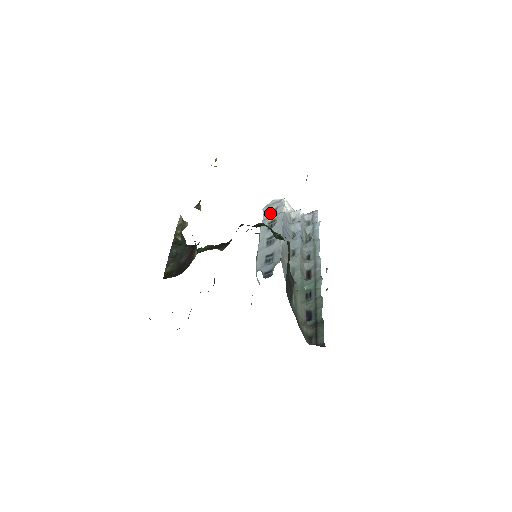
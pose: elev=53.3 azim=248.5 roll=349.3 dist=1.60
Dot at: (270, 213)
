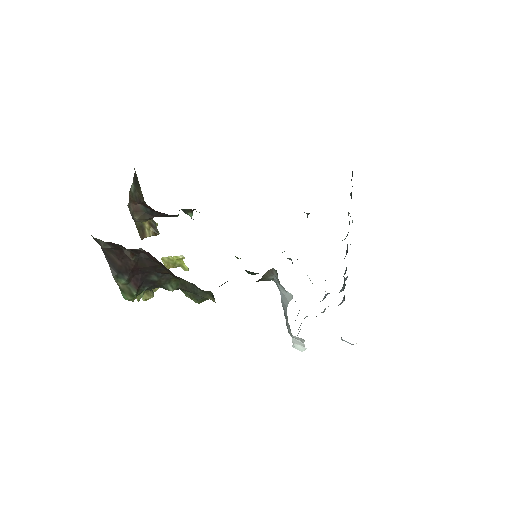
Dot at: occluded
